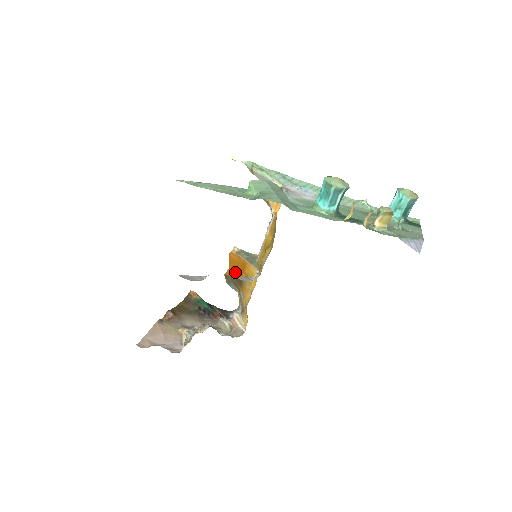
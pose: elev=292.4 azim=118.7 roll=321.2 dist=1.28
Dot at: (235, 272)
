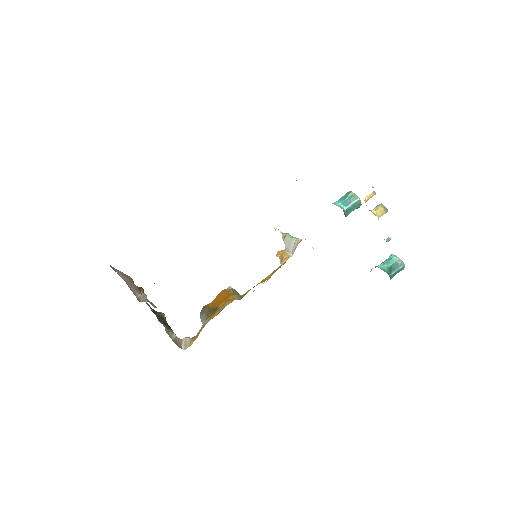
Dot at: (216, 303)
